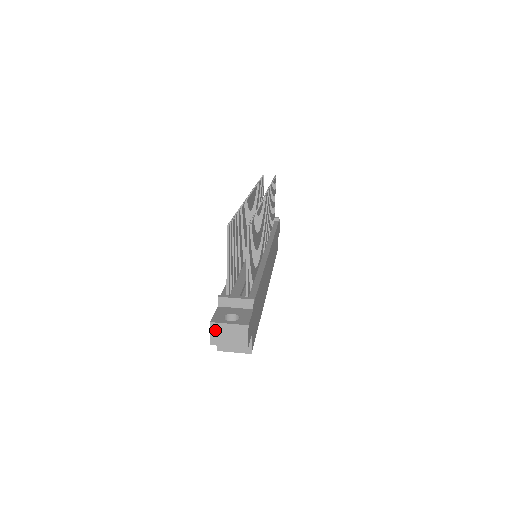
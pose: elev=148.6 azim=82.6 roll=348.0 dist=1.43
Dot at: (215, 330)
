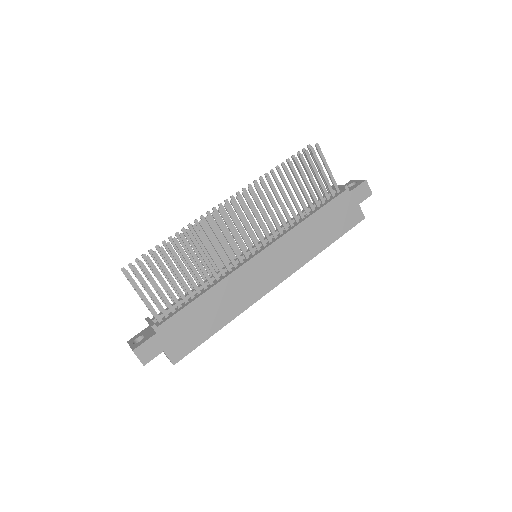
Dot at: occluded
